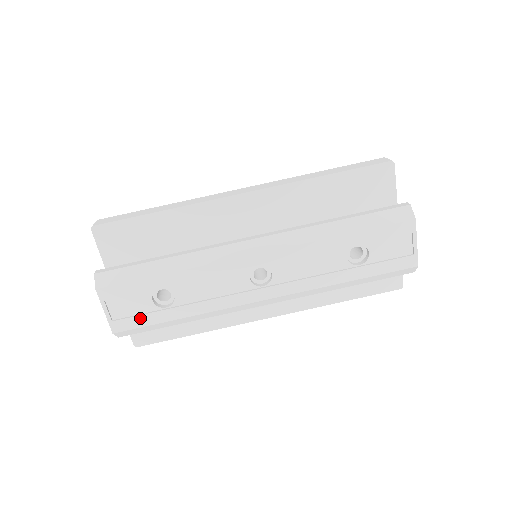
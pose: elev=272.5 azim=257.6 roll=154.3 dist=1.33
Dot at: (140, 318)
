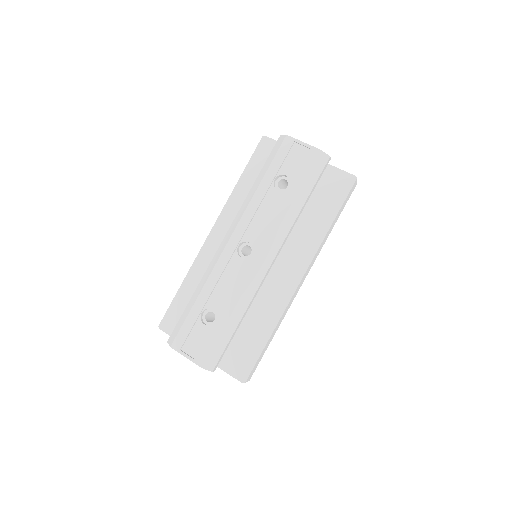
Dot at: (207, 342)
